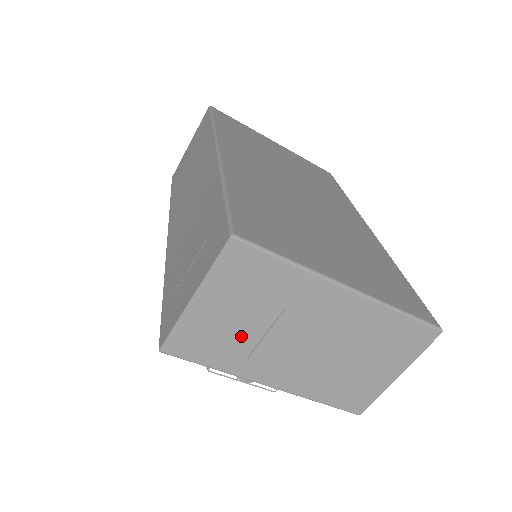
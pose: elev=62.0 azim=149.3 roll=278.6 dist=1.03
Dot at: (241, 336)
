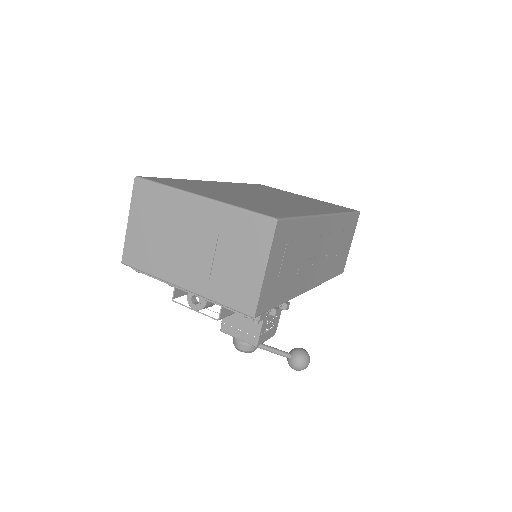
Dot at: (156, 245)
